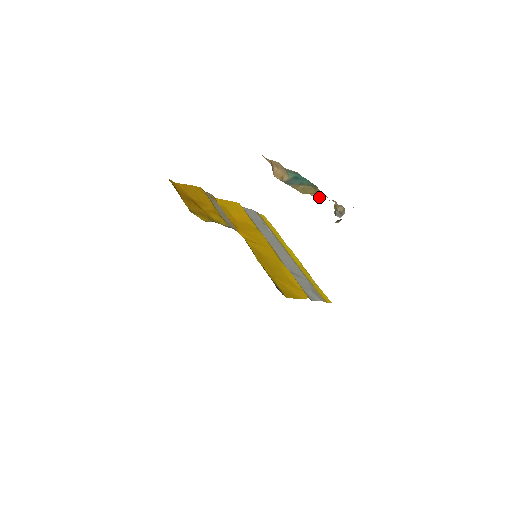
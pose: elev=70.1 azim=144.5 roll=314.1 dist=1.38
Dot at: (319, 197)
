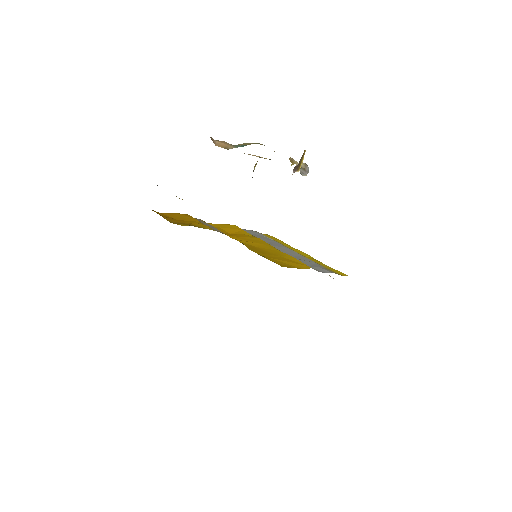
Dot at: occluded
